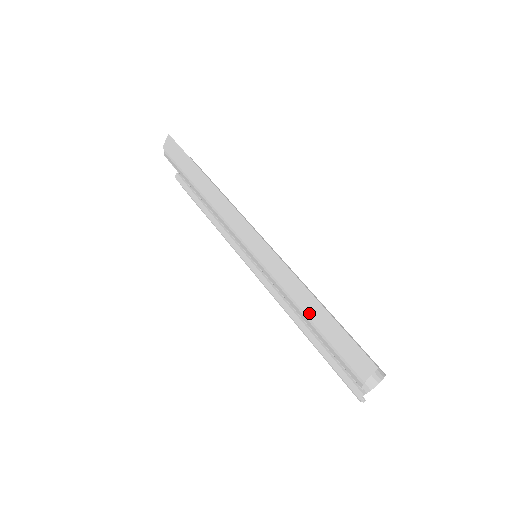
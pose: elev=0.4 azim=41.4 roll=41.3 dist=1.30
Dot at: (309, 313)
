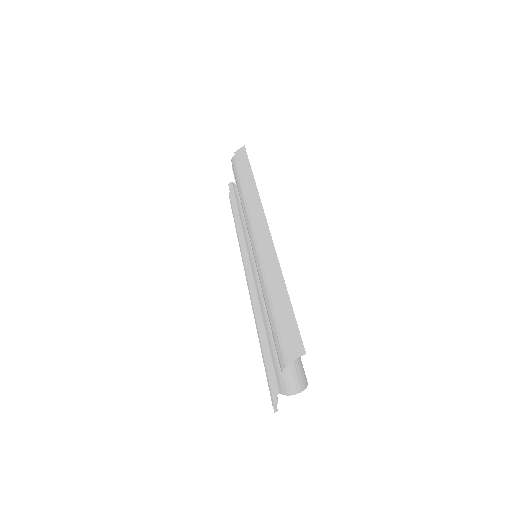
Dot at: (274, 297)
